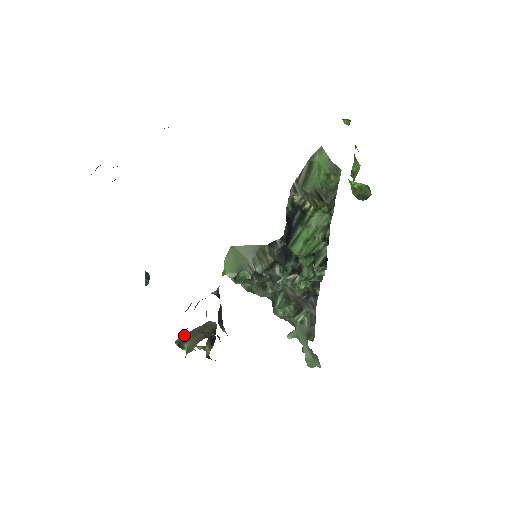
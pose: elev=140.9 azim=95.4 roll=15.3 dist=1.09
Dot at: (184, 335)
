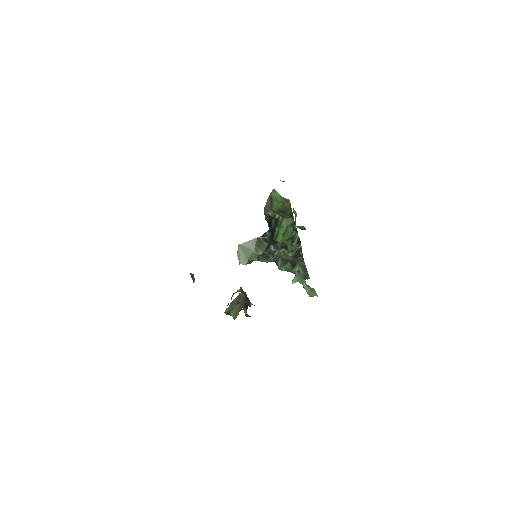
Dot at: (228, 307)
